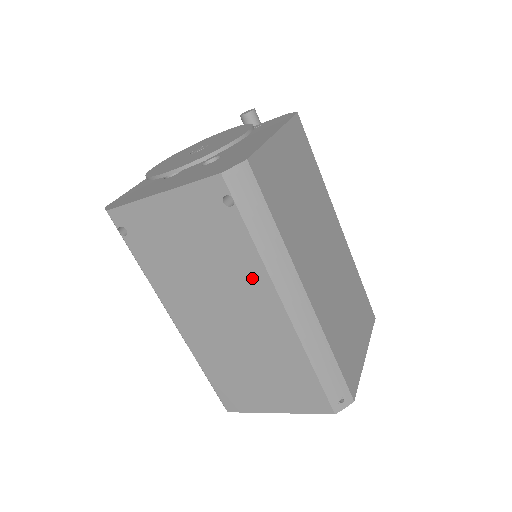
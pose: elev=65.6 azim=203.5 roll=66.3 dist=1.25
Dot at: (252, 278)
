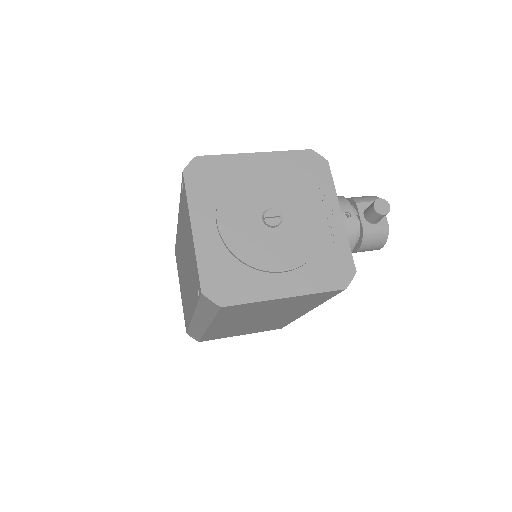
Dot at: (192, 297)
